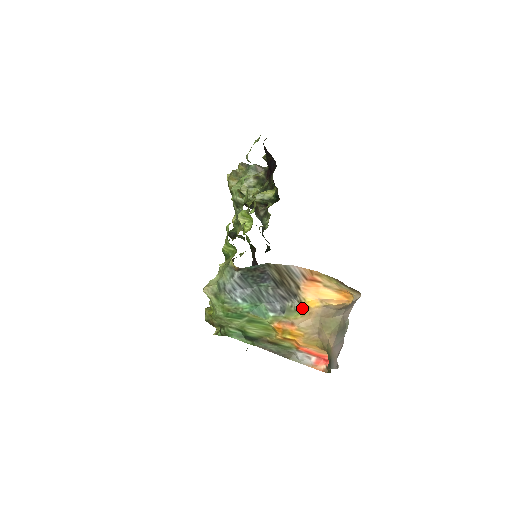
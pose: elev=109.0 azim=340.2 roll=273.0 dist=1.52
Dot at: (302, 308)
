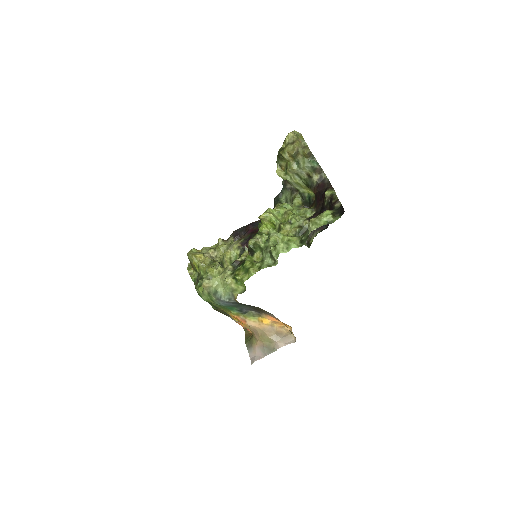
Dot at: (258, 317)
